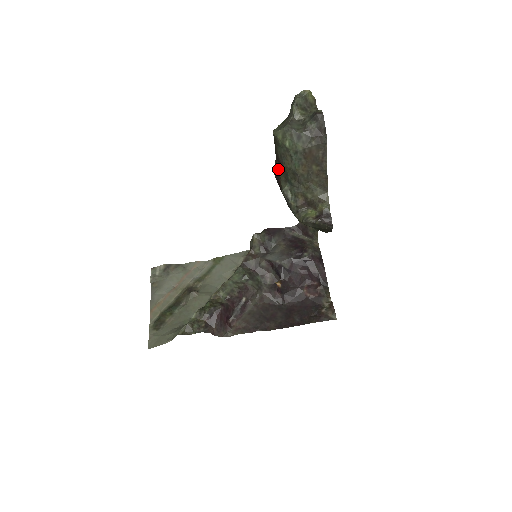
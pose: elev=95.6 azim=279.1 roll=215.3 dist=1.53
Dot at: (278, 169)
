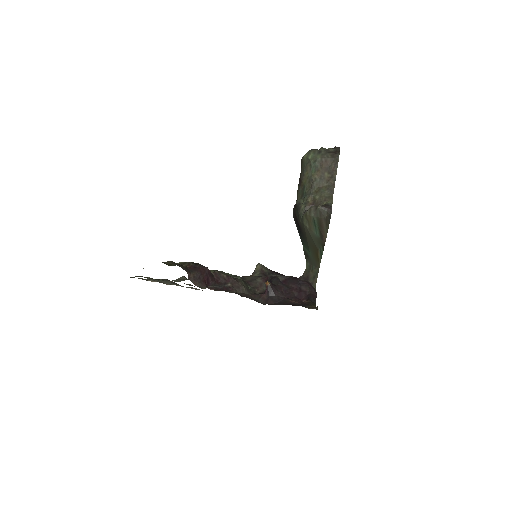
Dot at: (298, 193)
